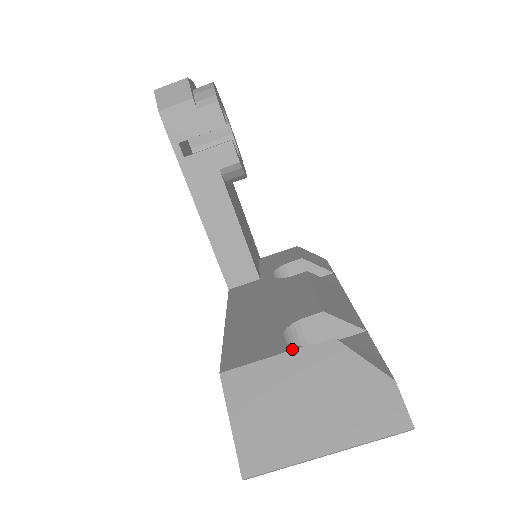
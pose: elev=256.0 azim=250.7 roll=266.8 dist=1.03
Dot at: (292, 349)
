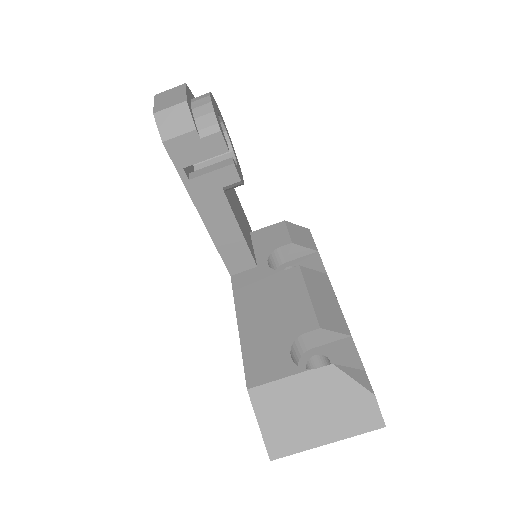
Dot at: (301, 372)
